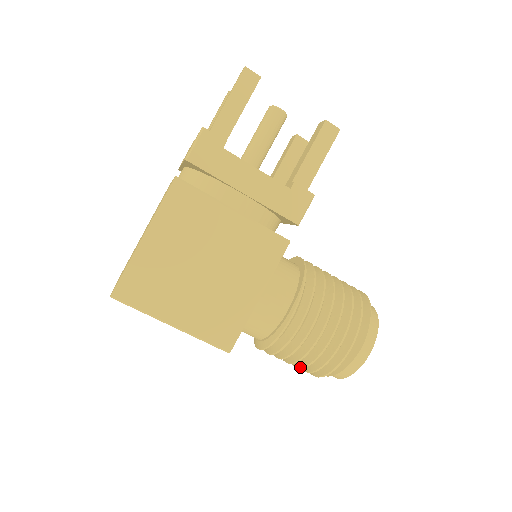
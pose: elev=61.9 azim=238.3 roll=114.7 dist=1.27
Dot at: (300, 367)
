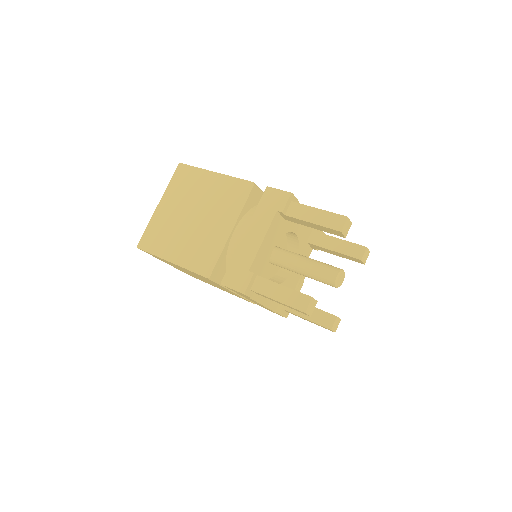
Dot at: occluded
